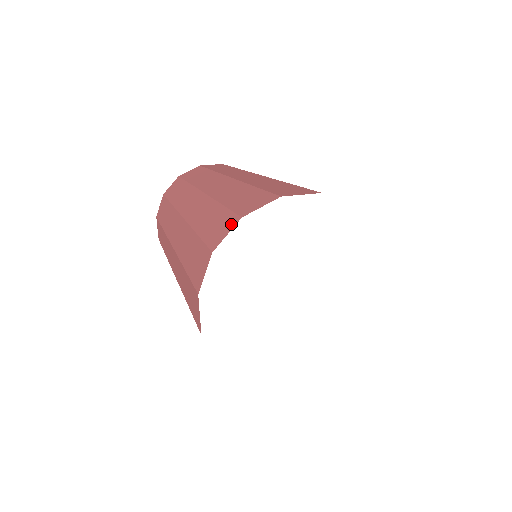
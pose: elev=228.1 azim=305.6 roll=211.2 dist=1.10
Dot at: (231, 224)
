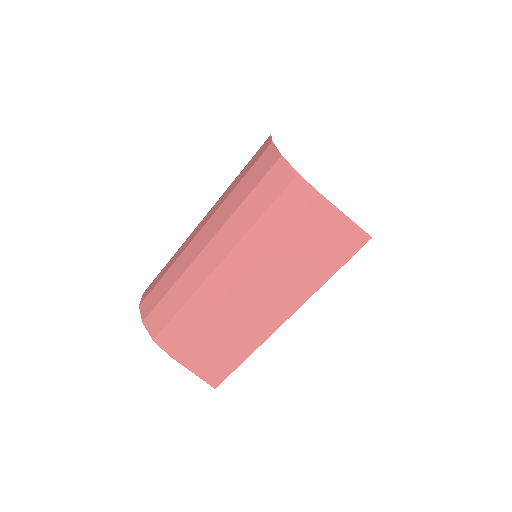
Dot at: occluded
